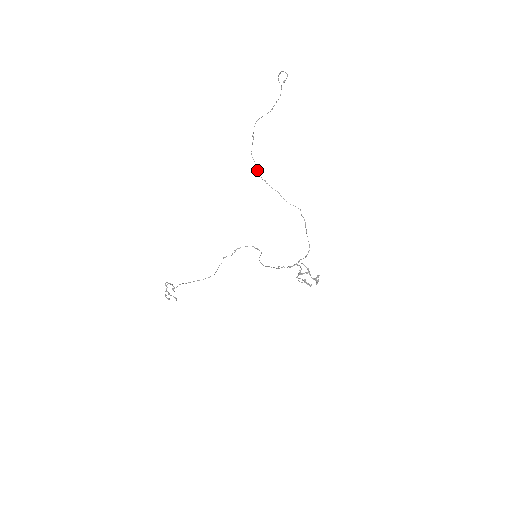
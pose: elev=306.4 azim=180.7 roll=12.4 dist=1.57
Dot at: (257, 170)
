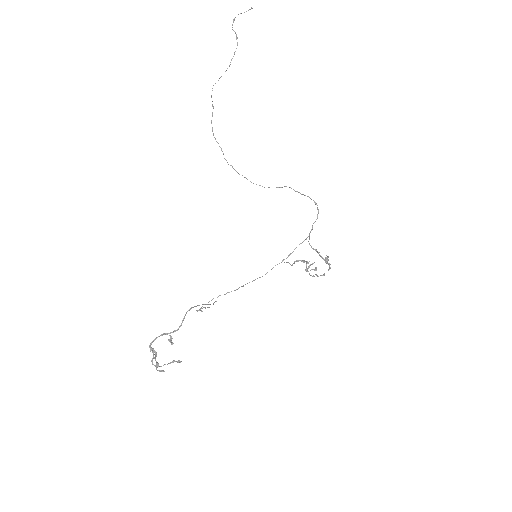
Dot at: occluded
